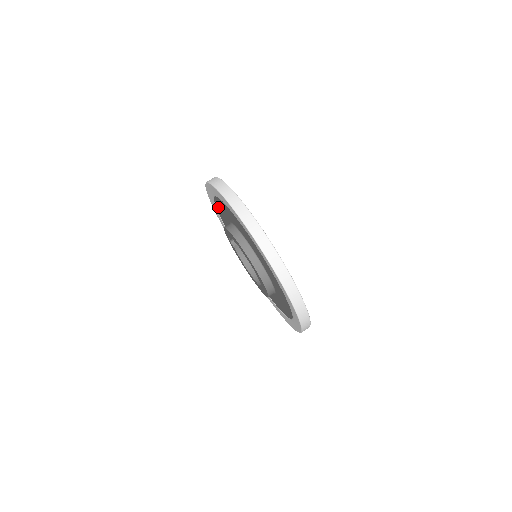
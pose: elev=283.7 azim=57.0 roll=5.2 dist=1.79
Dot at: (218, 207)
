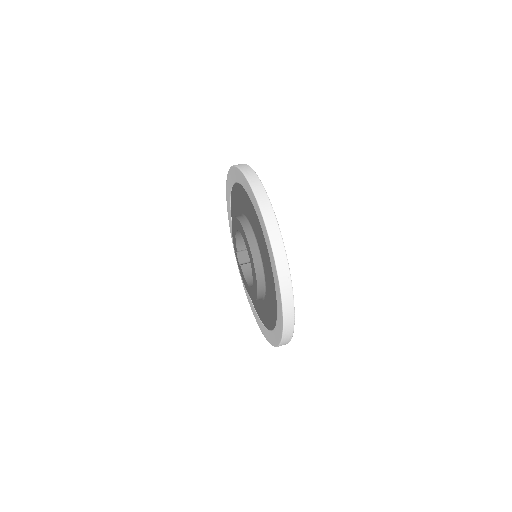
Dot at: occluded
